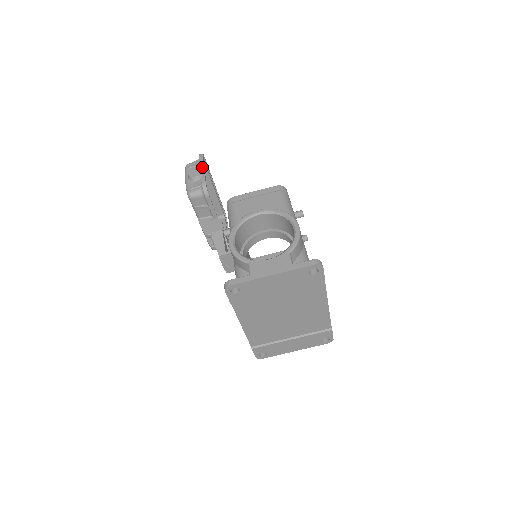
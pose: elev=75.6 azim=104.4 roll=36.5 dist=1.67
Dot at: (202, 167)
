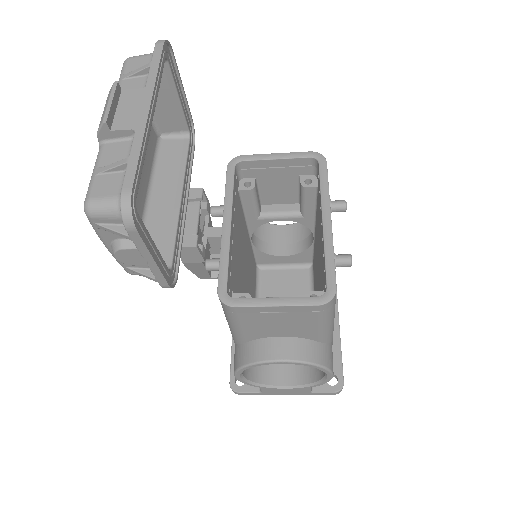
Dot at: (148, 259)
